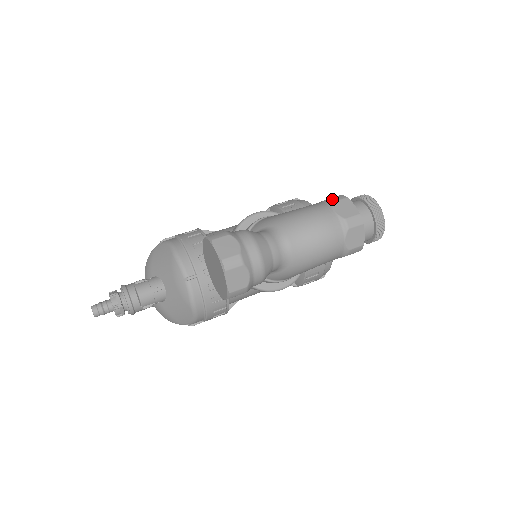
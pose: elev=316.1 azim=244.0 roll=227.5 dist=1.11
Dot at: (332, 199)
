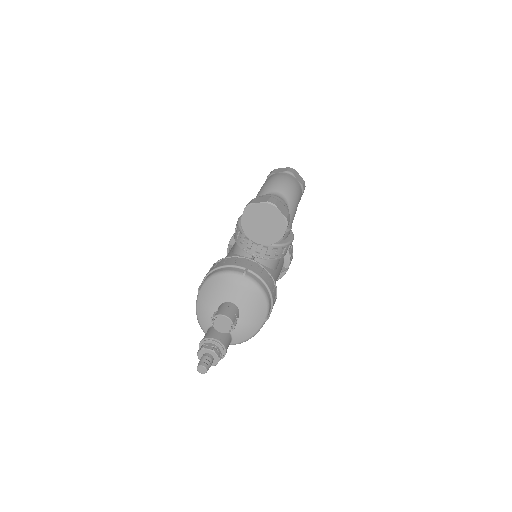
Dot at: (270, 174)
